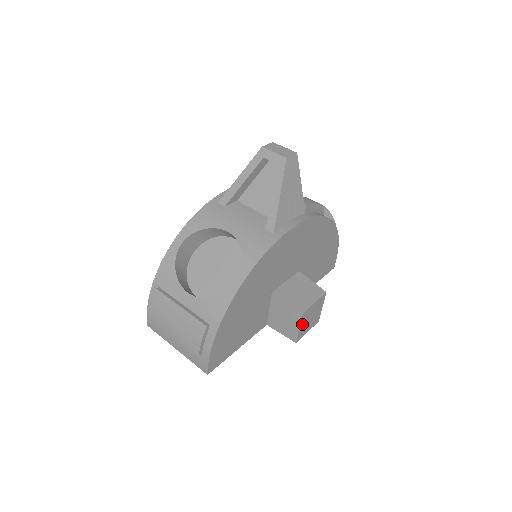
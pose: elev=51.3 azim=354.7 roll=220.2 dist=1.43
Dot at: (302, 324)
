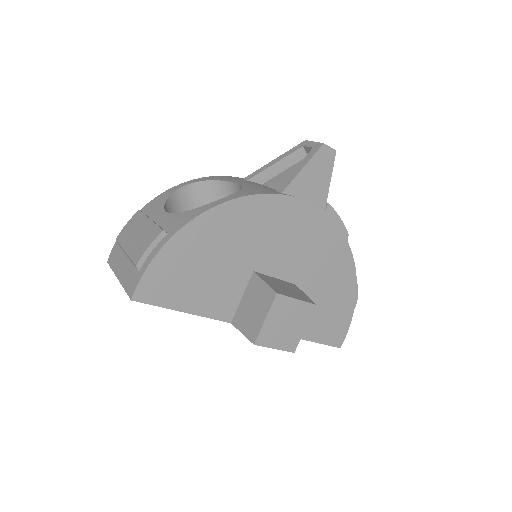
Dot at: (271, 317)
